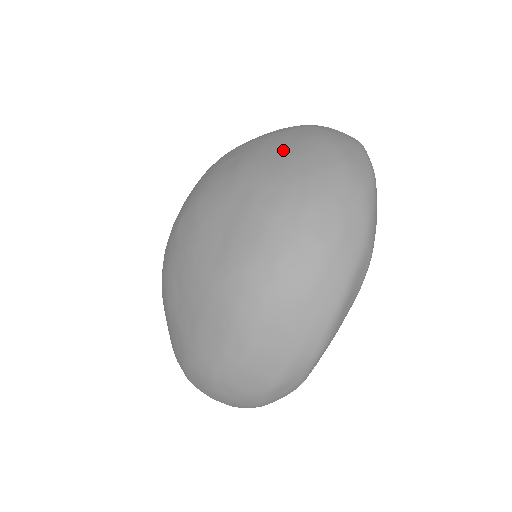
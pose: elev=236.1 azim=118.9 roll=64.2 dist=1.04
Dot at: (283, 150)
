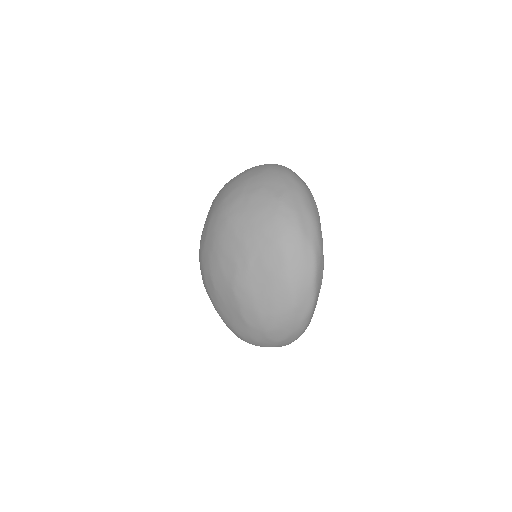
Dot at: (260, 286)
